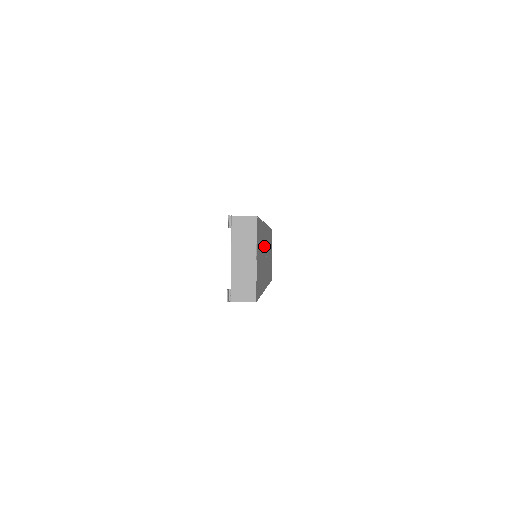
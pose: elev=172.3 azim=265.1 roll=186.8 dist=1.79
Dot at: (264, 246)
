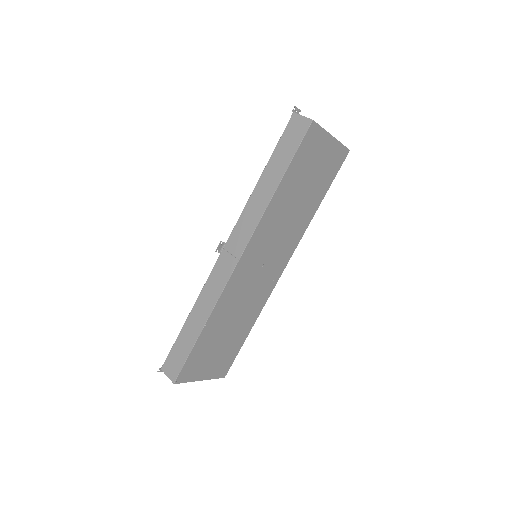
Dot at: (239, 294)
